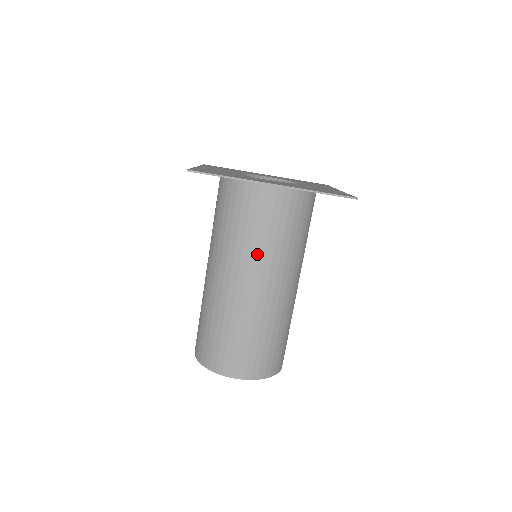
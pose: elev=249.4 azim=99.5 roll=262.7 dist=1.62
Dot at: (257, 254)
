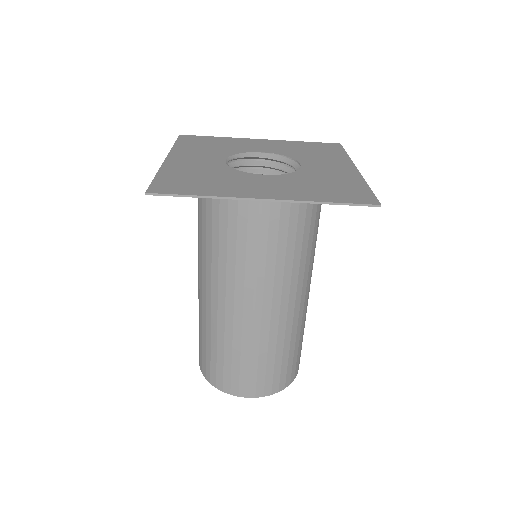
Dot at: (254, 272)
